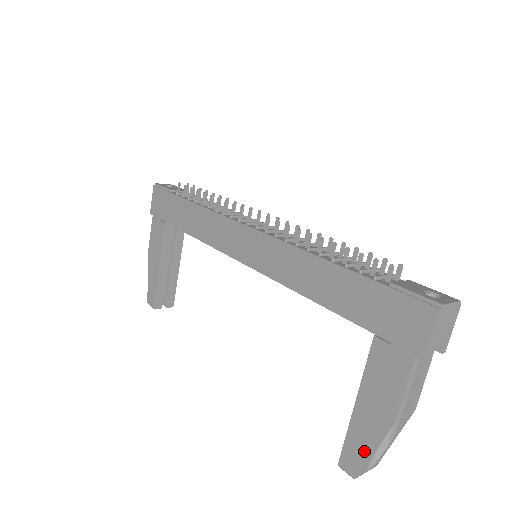
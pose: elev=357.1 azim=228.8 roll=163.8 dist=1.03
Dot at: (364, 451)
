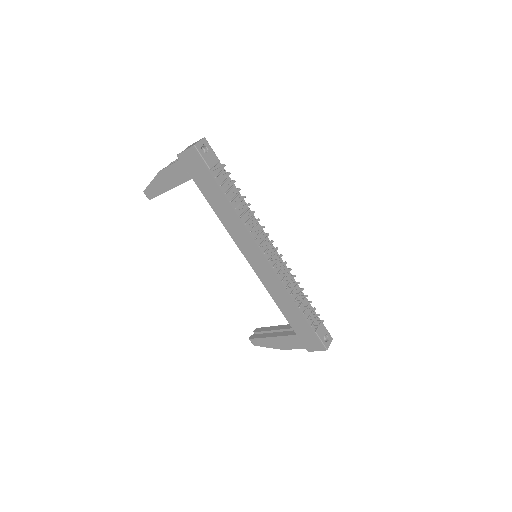
Dot at: (264, 345)
